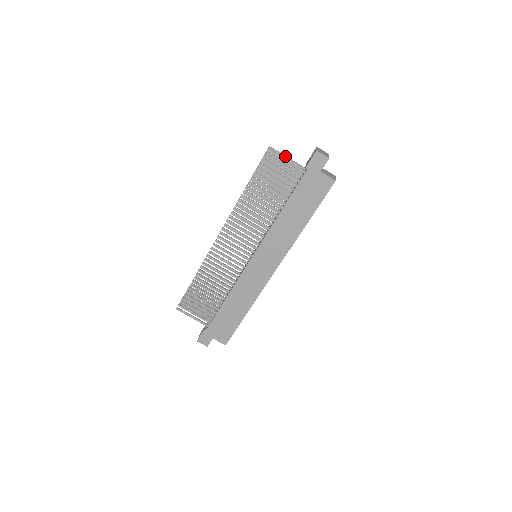
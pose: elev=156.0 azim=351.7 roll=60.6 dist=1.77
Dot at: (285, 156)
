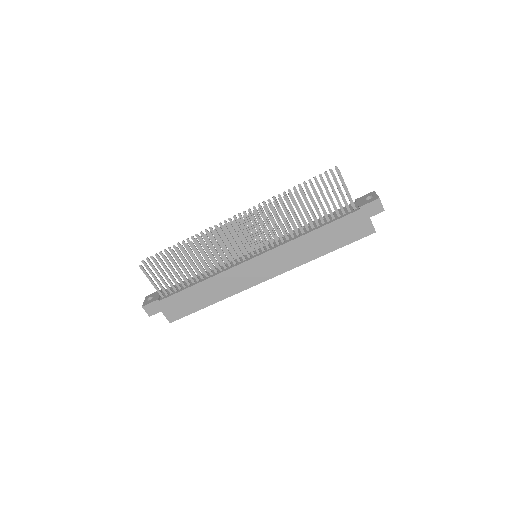
Dot at: occluded
